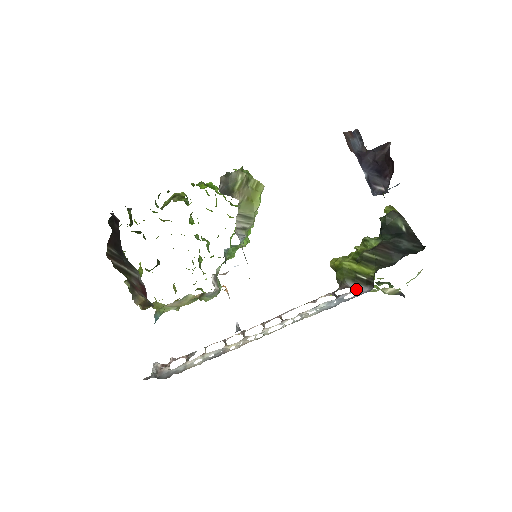
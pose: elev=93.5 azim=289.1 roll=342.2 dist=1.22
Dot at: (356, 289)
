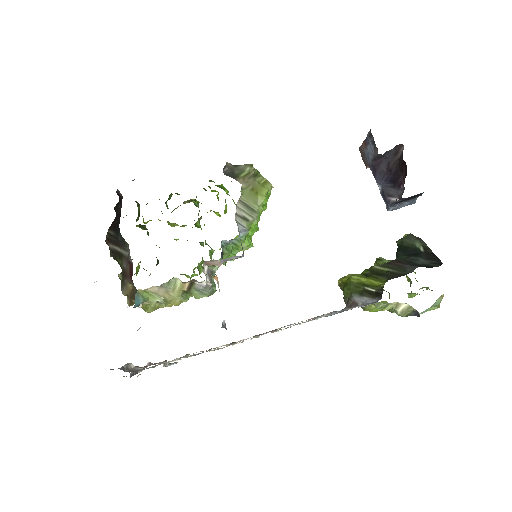
Dot at: (363, 302)
